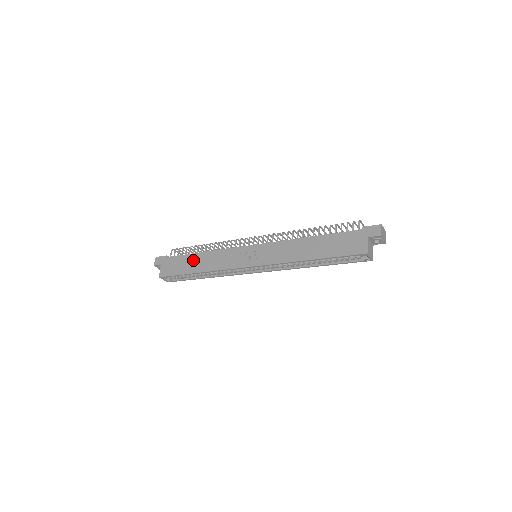
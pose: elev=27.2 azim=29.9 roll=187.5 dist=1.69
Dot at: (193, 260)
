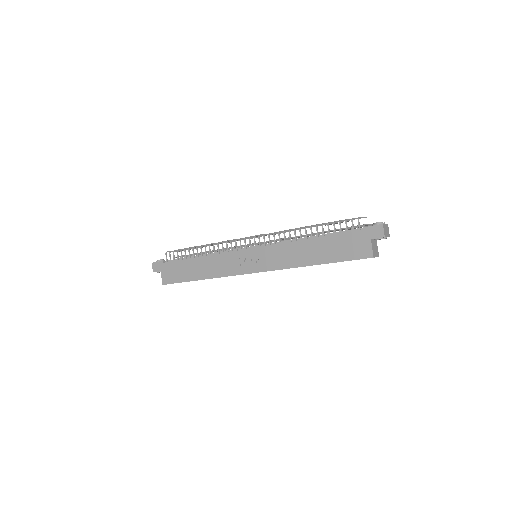
Dot at: (192, 266)
